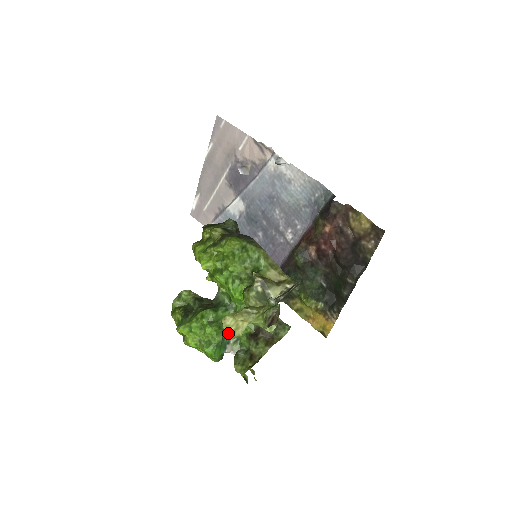
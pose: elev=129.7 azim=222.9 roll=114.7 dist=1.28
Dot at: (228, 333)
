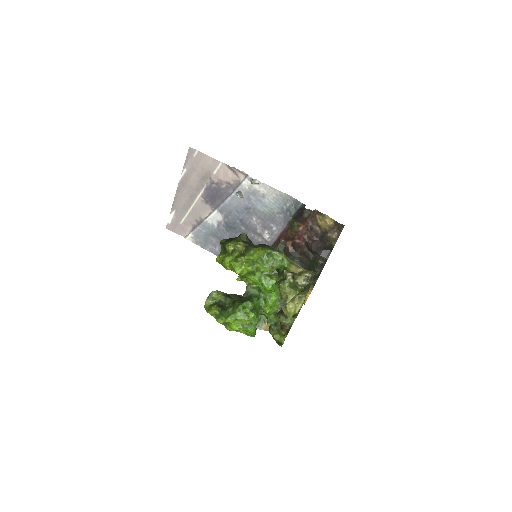
Dot at: (290, 313)
